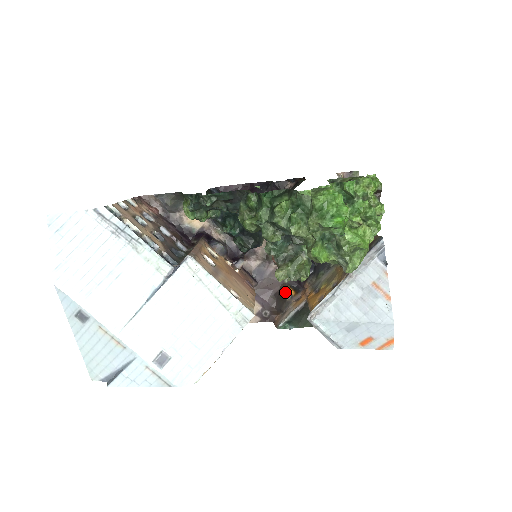
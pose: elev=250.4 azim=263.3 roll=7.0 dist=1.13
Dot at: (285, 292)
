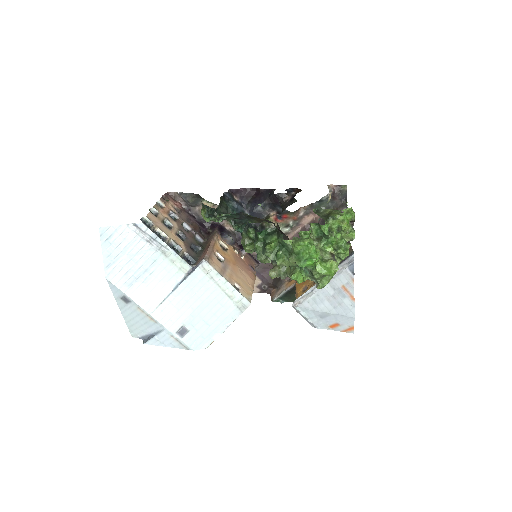
Dot at: occluded
